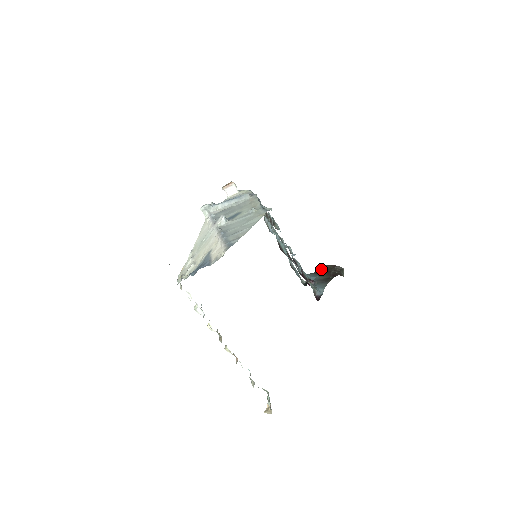
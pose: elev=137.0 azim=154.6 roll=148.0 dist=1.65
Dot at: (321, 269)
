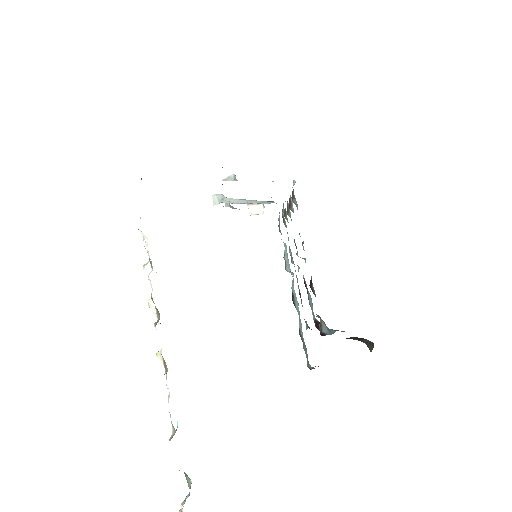
Dot at: occluded
